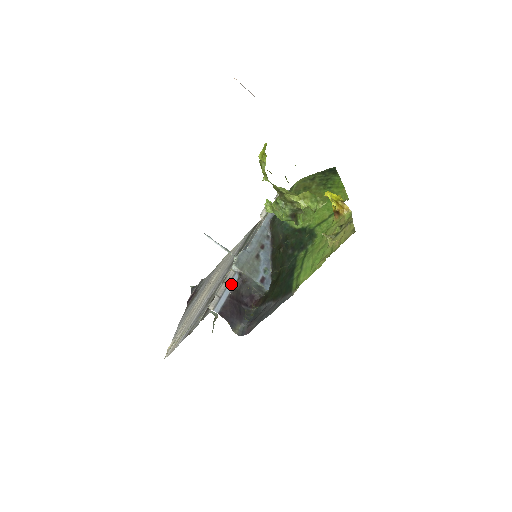
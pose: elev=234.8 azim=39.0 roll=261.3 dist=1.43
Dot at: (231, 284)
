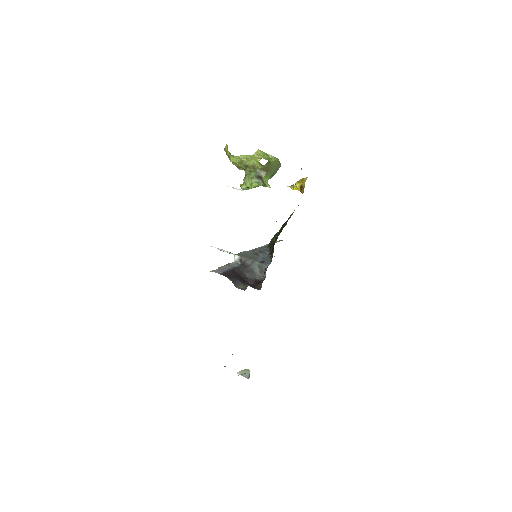
Dot at: (233, 266)
